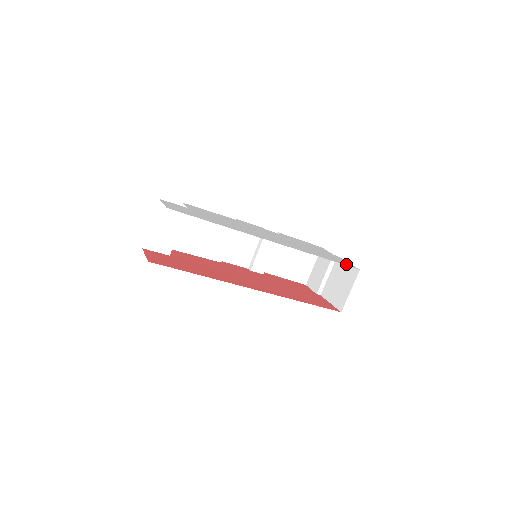
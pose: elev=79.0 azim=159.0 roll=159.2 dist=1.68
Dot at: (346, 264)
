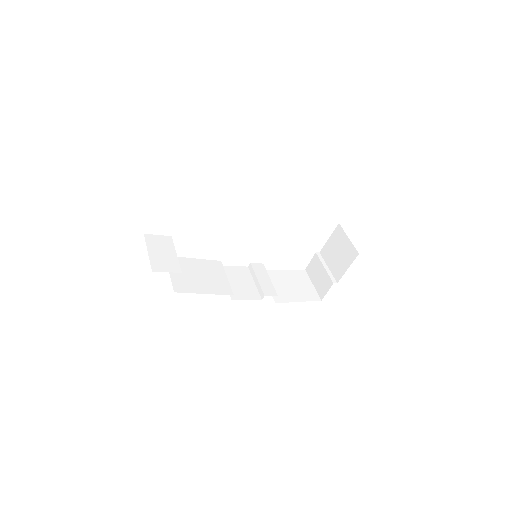
Dot at: occluded
